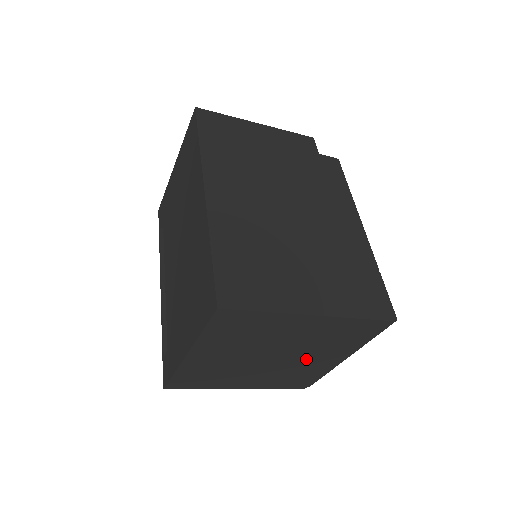
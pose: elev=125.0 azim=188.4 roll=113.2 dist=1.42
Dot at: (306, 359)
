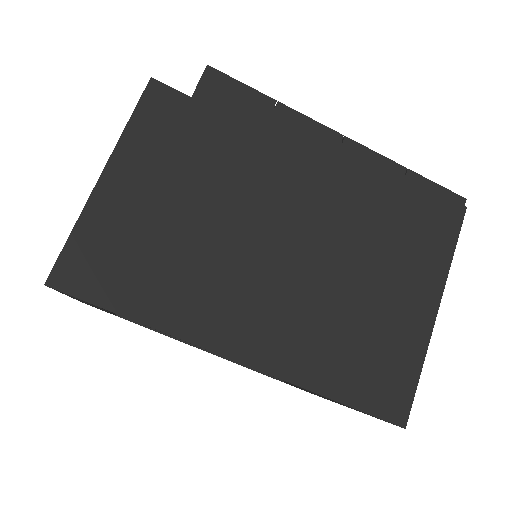
Dot at: occluded
